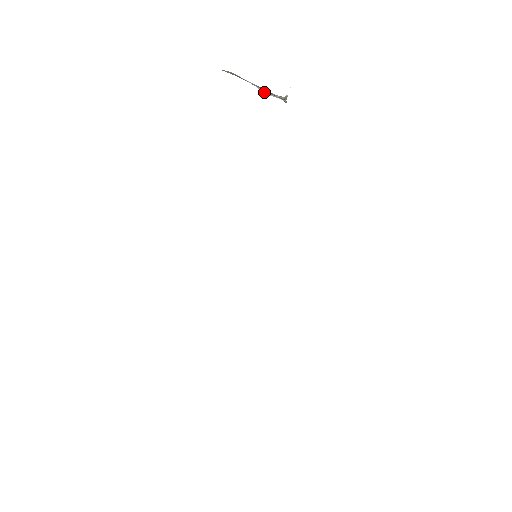
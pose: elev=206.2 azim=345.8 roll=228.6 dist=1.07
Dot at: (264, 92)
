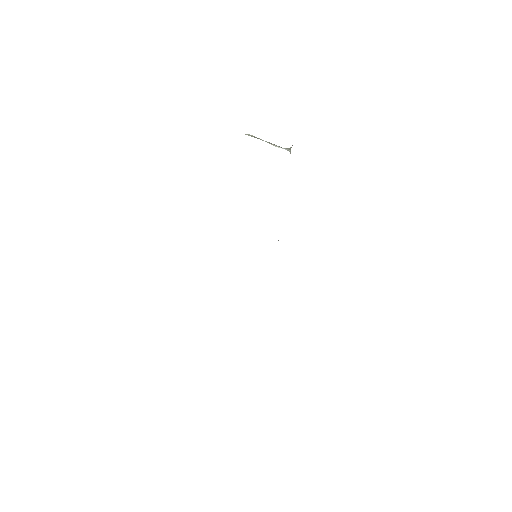
Dot at: occluded
